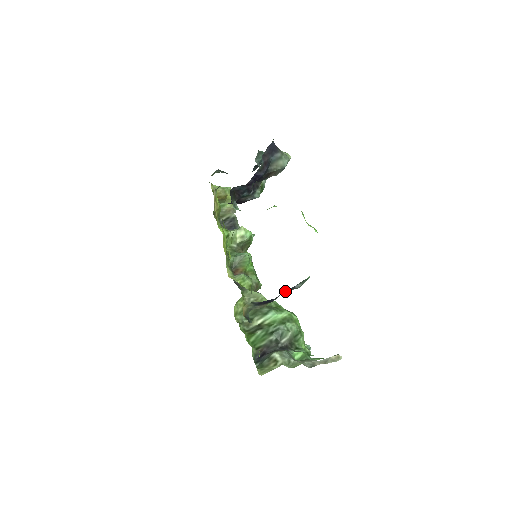
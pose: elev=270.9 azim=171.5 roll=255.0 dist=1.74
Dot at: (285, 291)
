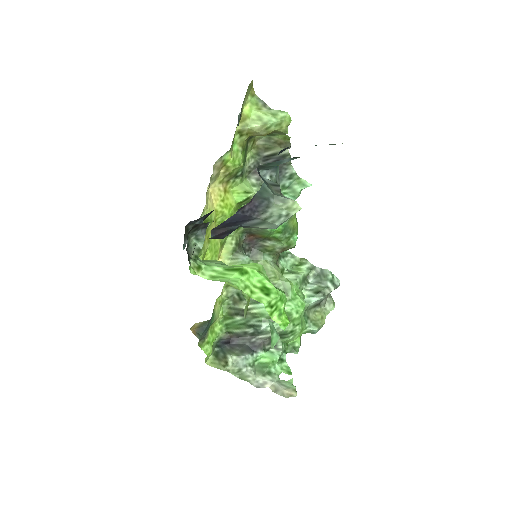
Dot at: occluded
